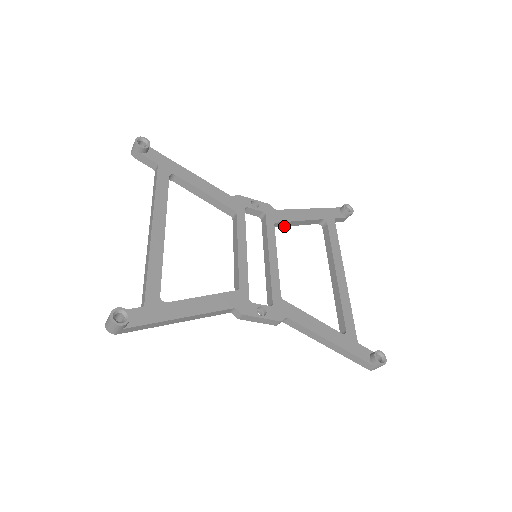
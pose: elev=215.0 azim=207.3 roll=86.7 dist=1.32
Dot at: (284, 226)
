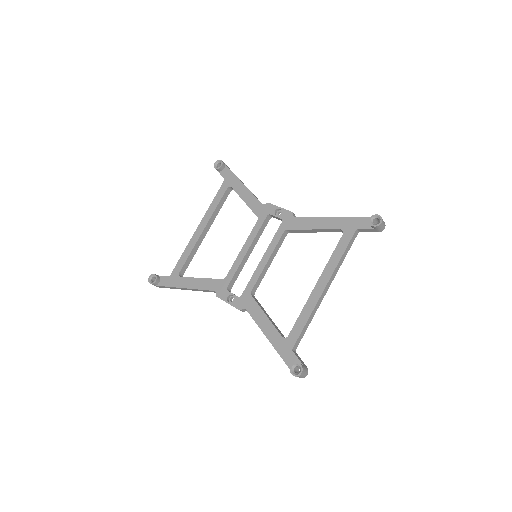
Dot at: (303, 232)
